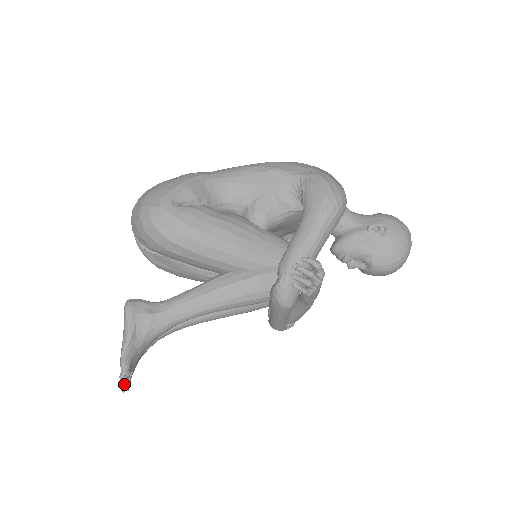
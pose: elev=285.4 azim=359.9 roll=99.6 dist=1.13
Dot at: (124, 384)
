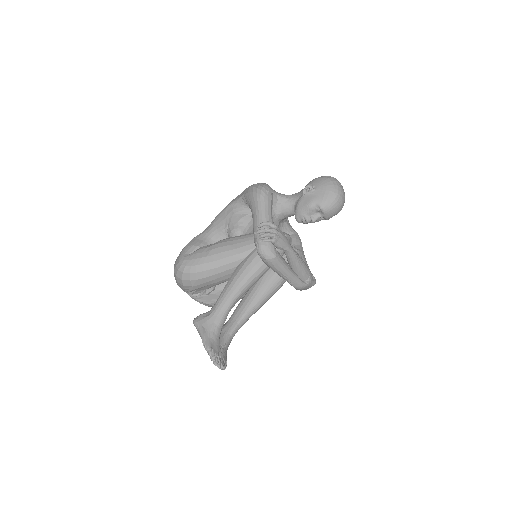
Dot at: (214, 360)
